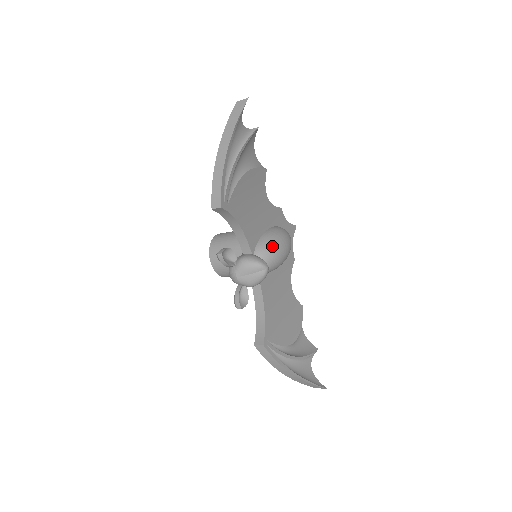
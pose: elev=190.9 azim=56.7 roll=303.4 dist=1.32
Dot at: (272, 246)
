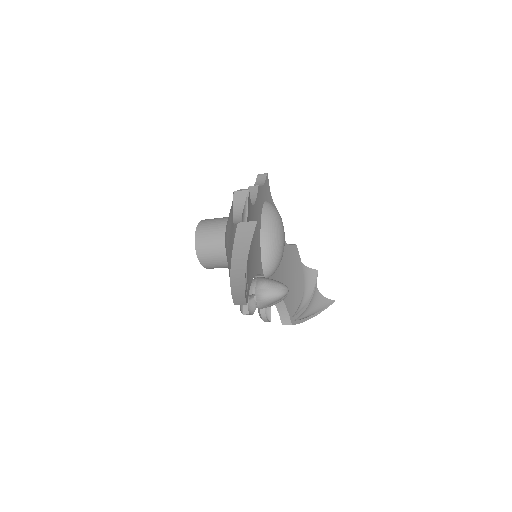
Dot at: (276, 253)
